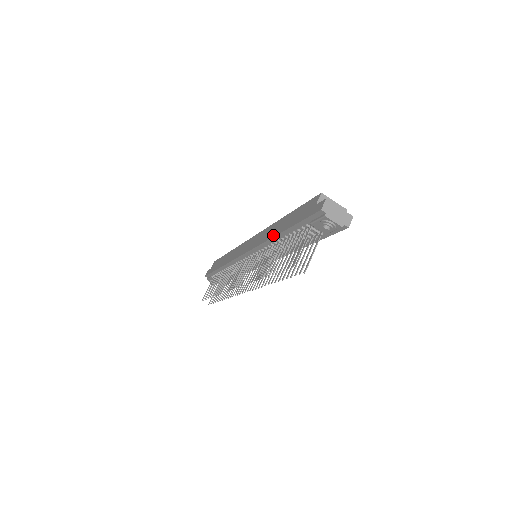
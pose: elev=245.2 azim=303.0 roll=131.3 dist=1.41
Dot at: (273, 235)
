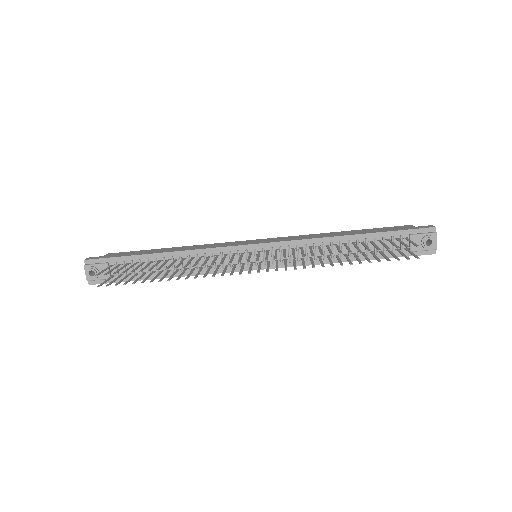
Dot at: (336, 235)
